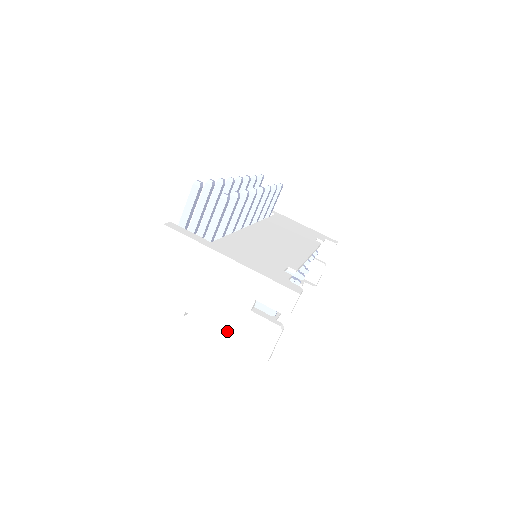
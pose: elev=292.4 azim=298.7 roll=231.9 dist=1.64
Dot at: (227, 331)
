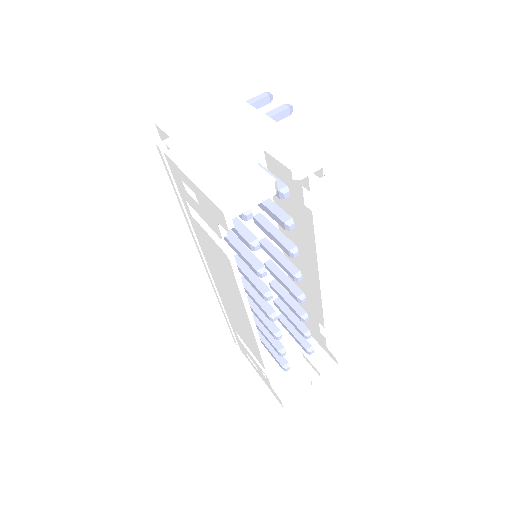
Dot at: (200, 170)
